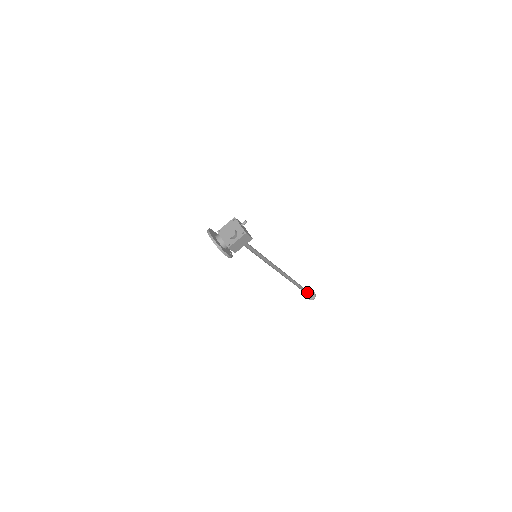
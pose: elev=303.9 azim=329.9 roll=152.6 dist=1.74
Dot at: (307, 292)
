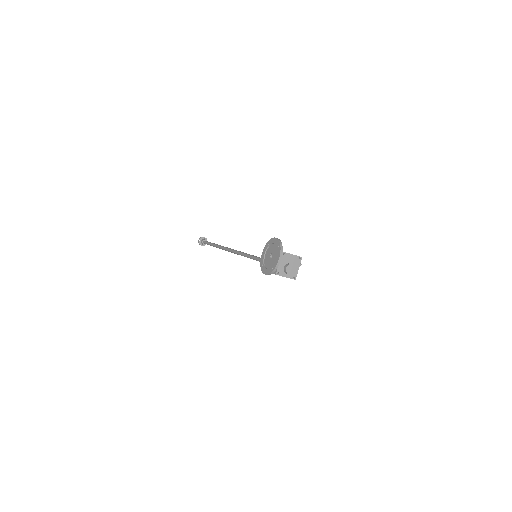
Dot at: occluded
